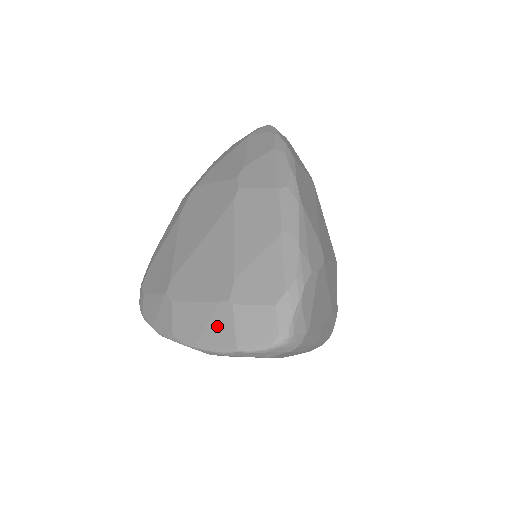
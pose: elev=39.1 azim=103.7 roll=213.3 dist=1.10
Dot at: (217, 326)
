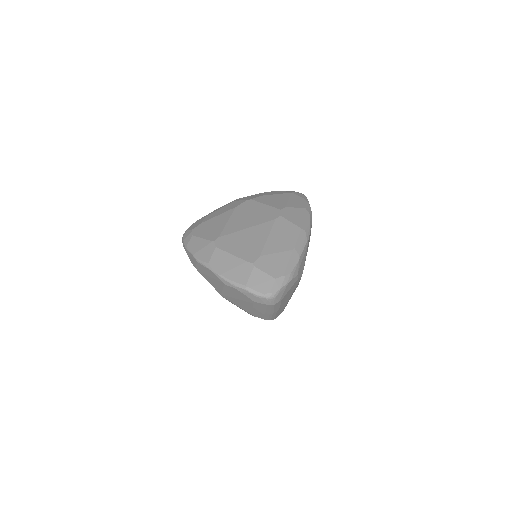
Dot at: (239, 272)
